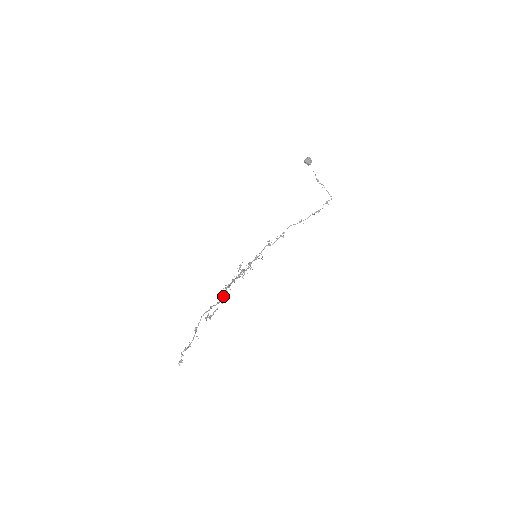
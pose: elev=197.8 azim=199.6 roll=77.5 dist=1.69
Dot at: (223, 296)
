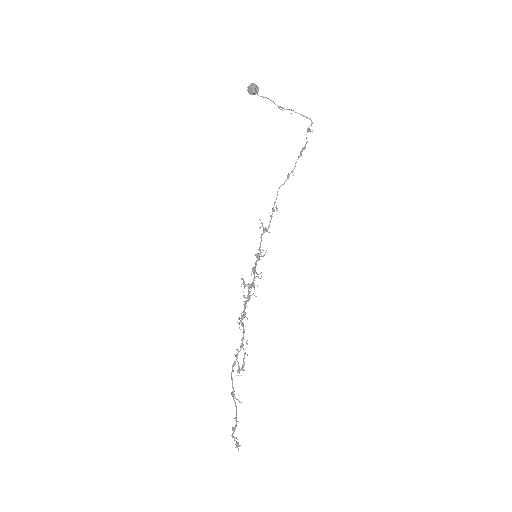
Dot at: (243, 335)
